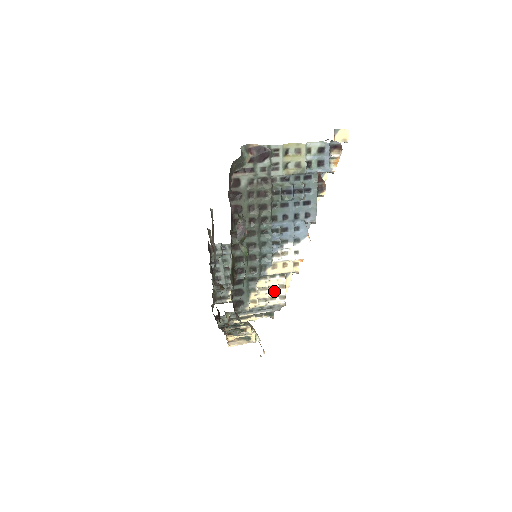
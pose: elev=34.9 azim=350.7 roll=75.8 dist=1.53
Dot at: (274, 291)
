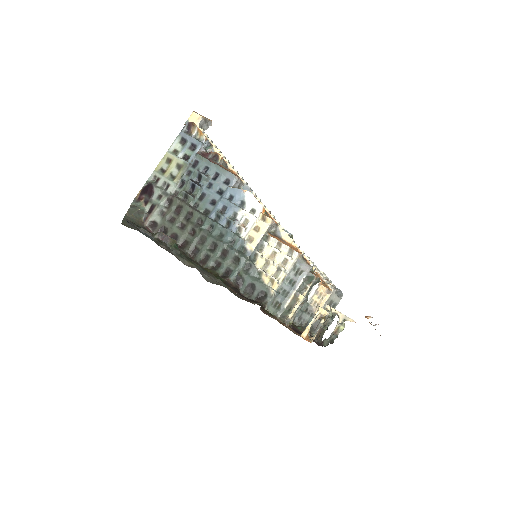
Dot at: (278, 256)
